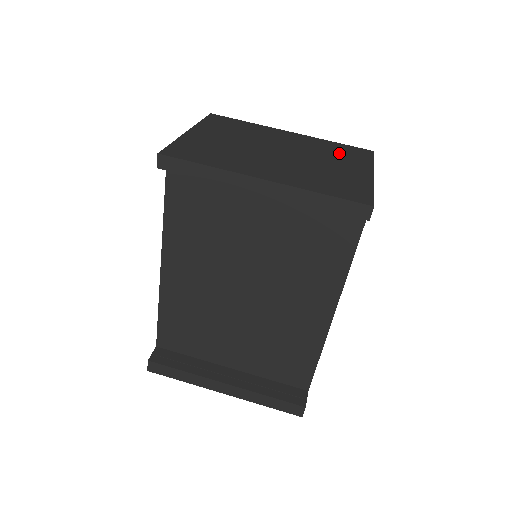
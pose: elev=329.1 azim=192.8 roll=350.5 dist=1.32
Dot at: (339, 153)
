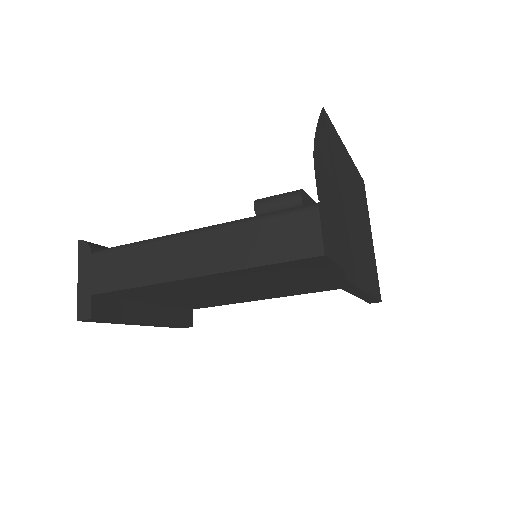
Dot at: occluded
